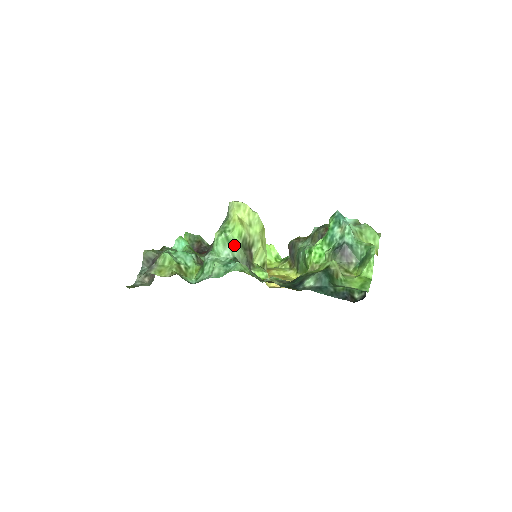
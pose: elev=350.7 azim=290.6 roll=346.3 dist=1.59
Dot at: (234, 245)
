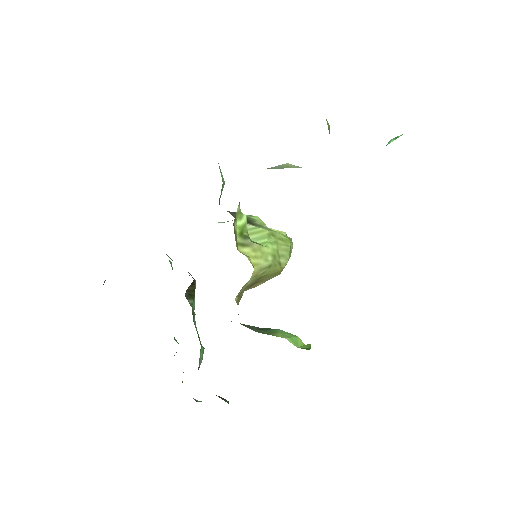
Dot at: occluded
